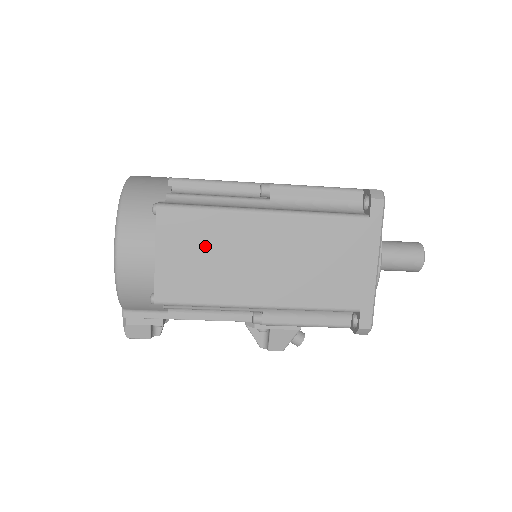
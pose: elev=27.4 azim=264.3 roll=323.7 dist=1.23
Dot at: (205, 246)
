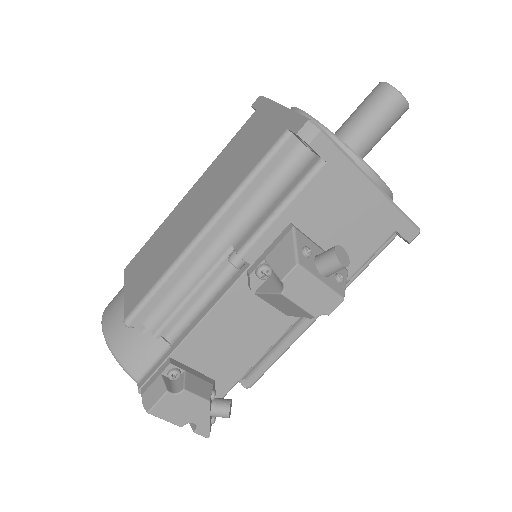
Dot at: (155, 250)
